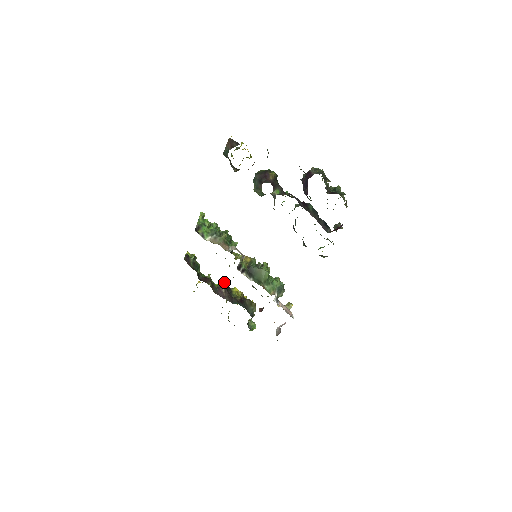
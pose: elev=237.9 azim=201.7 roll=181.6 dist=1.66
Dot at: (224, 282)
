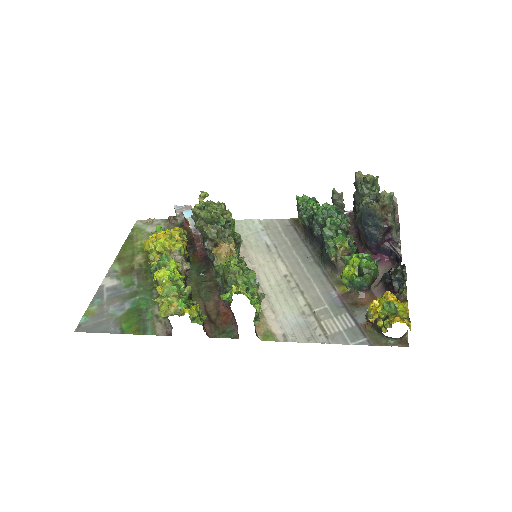
Dot at: occluded
